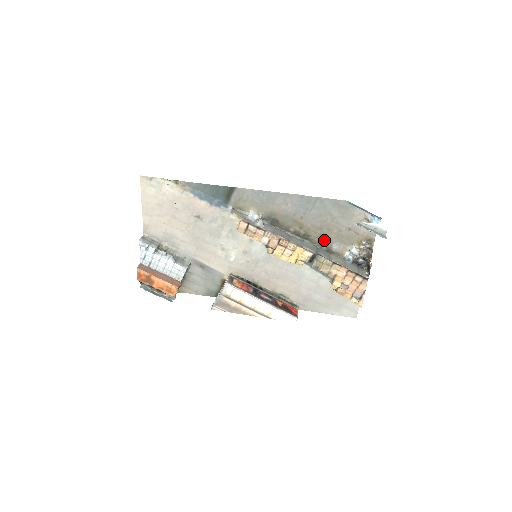
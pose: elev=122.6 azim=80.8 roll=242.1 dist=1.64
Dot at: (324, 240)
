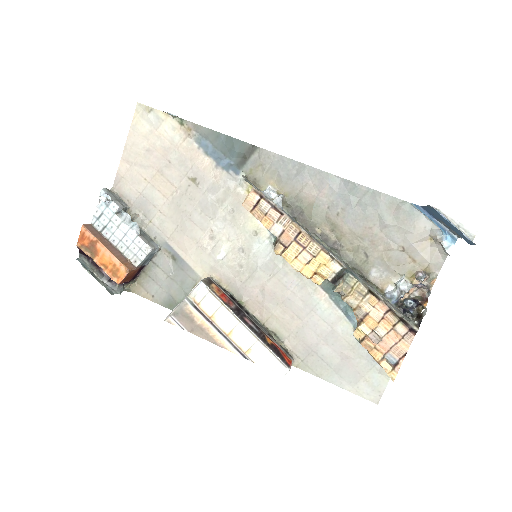
Dot at: (361, 258)
